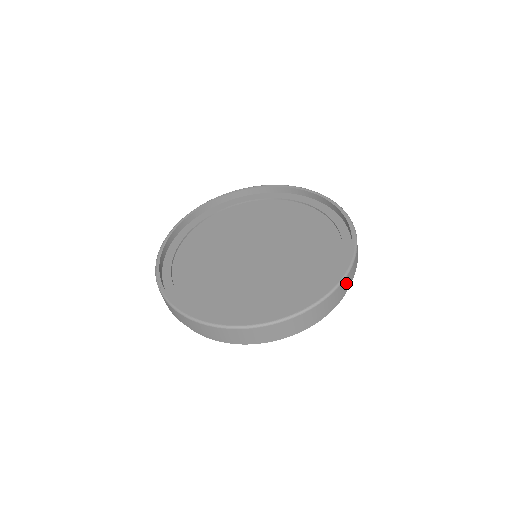
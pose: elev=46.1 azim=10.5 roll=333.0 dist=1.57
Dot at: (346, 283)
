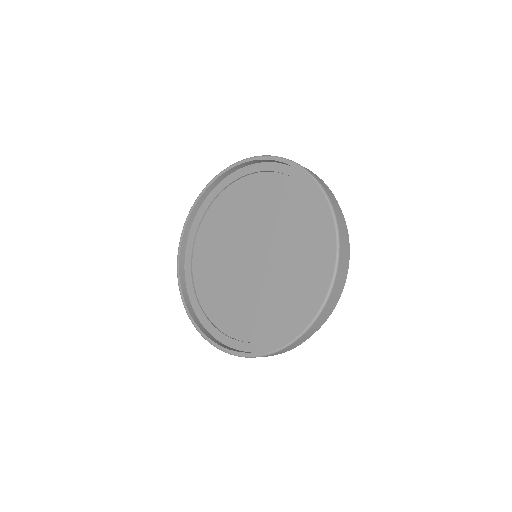
Dot at: (321, 318)
